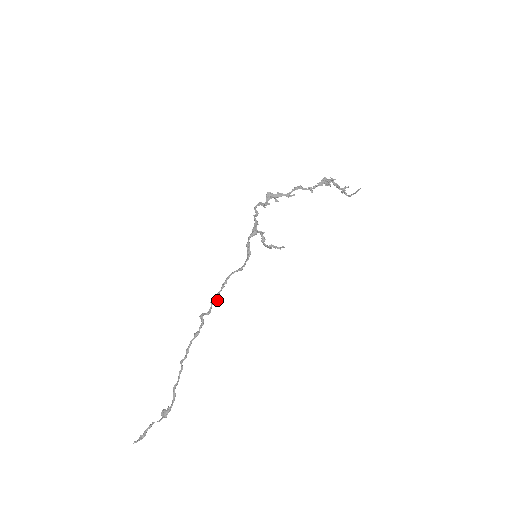
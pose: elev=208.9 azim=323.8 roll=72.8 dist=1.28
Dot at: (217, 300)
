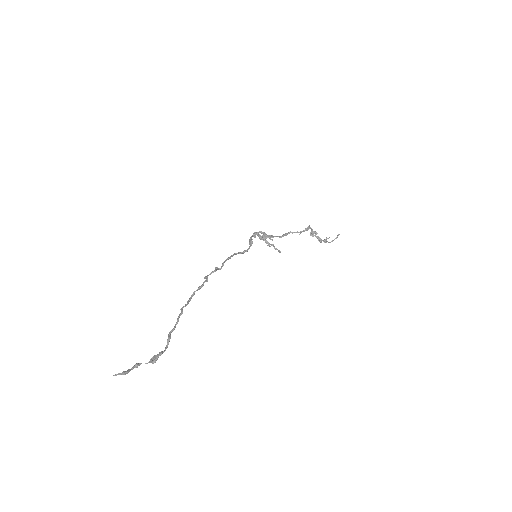
Dot at: (222, 266)
